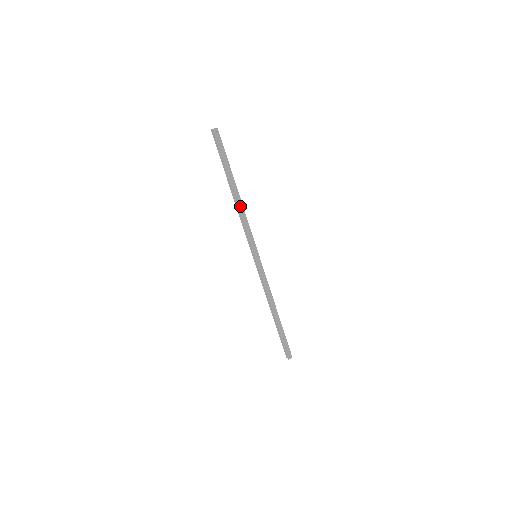
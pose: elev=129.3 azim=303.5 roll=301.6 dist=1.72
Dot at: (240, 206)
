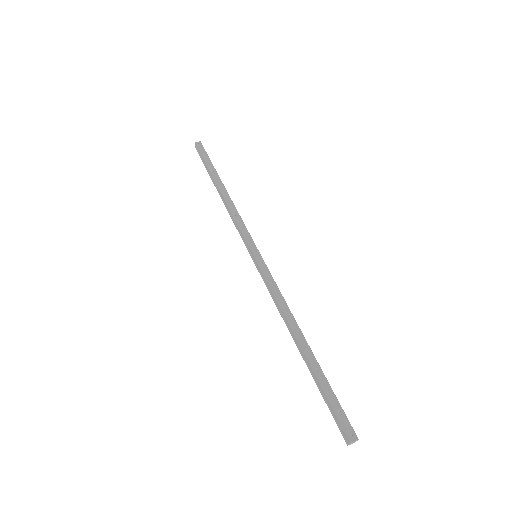
Dot at: (228, 200)
